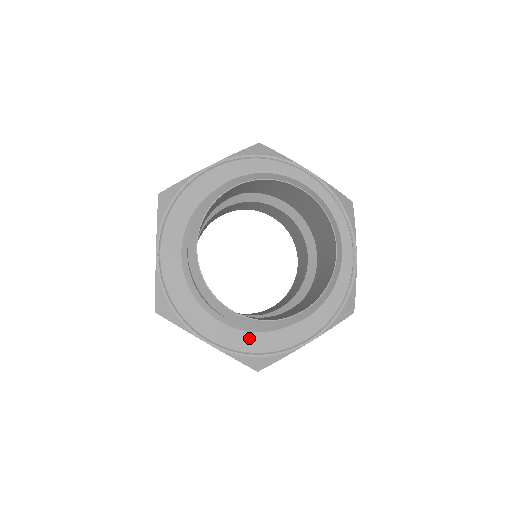
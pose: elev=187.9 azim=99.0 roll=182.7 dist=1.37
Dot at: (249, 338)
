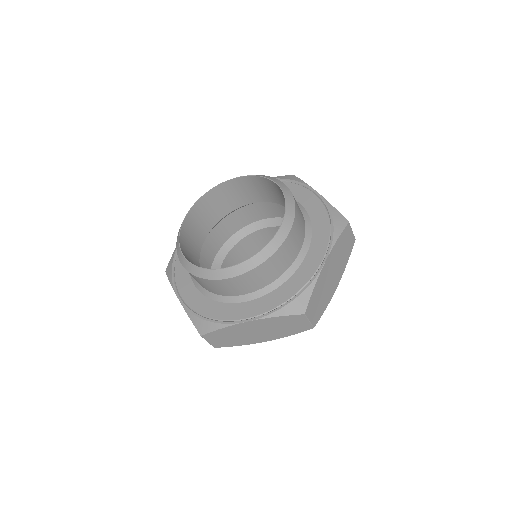
Dot at: (206, 303)
